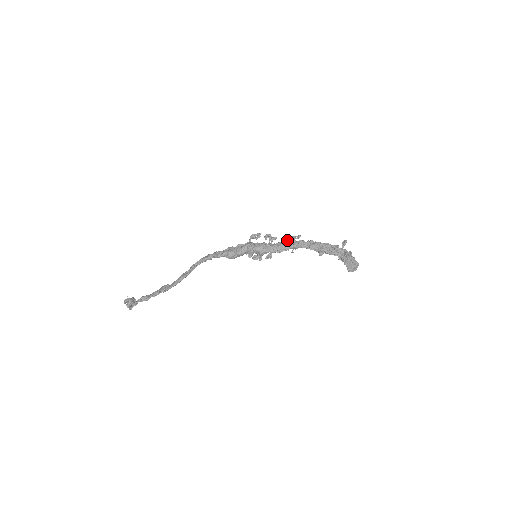
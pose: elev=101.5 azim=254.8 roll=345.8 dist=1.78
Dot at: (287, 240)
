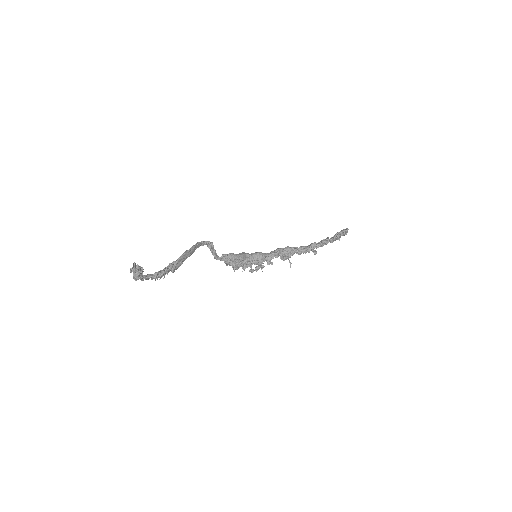
Dot at: occluded
